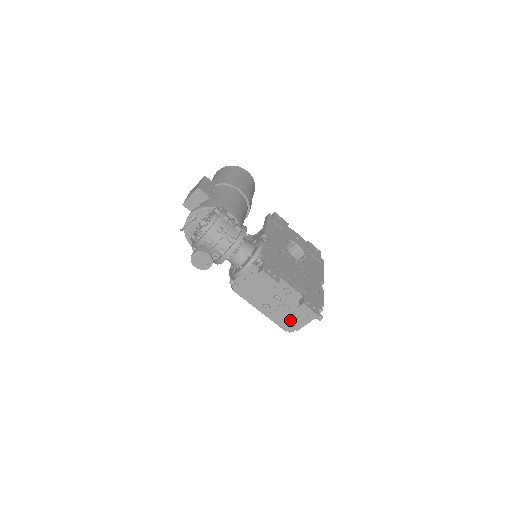
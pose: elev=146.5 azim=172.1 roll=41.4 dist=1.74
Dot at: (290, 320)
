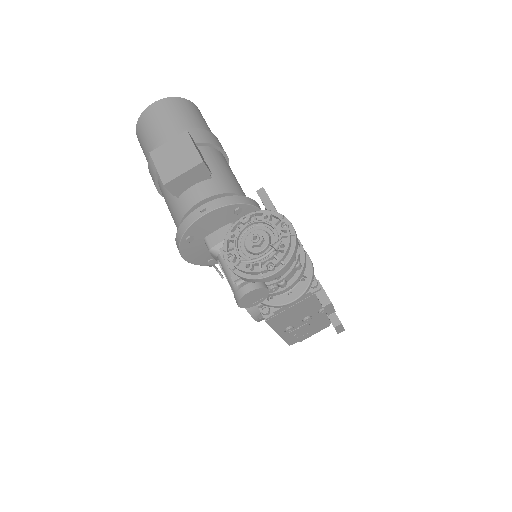
Dot at: (303, 335)
